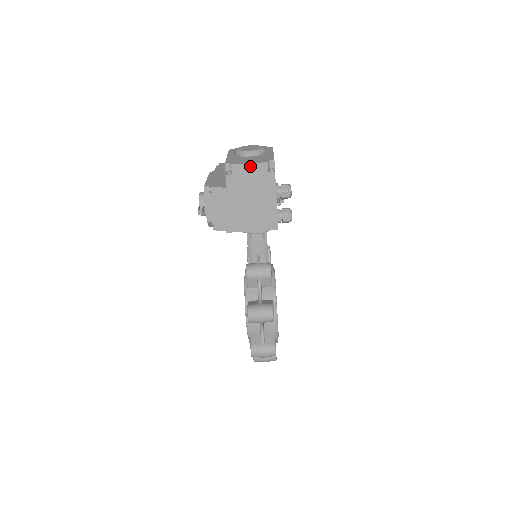
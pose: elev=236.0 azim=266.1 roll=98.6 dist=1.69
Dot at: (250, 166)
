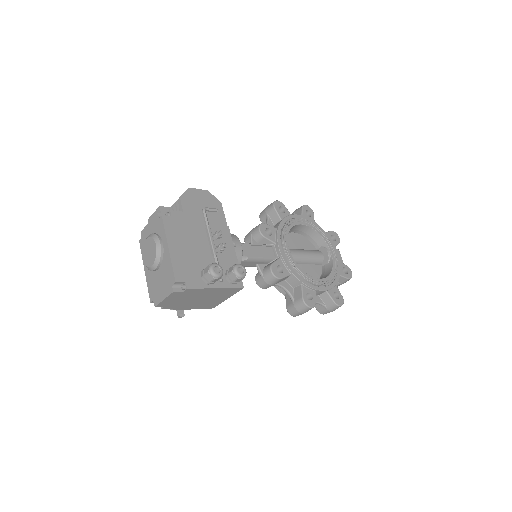
Dot at: (167, 299)
